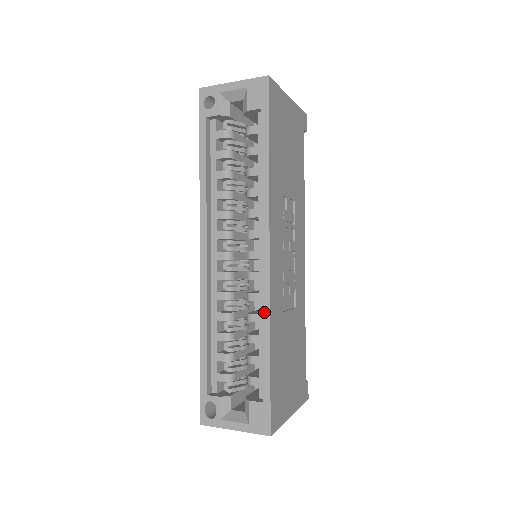
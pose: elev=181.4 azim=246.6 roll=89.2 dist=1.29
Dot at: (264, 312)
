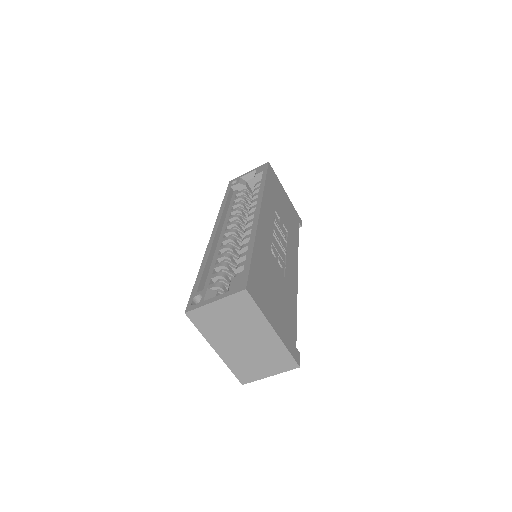
Dot at: (252, 232)
